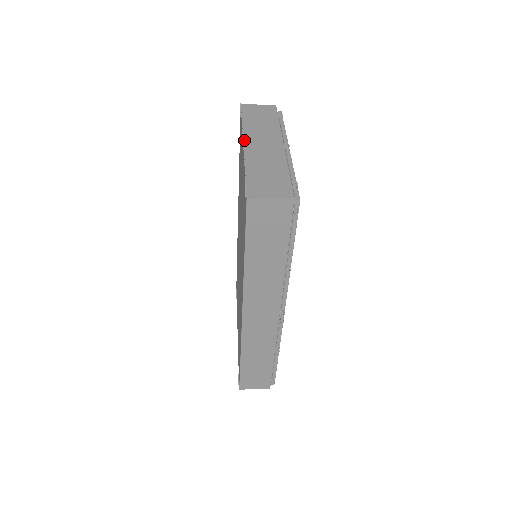
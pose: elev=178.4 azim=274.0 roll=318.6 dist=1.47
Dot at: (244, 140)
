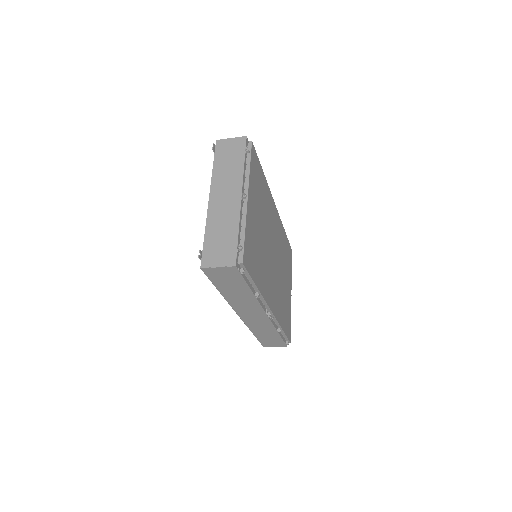
Dot at: (210, 194)
